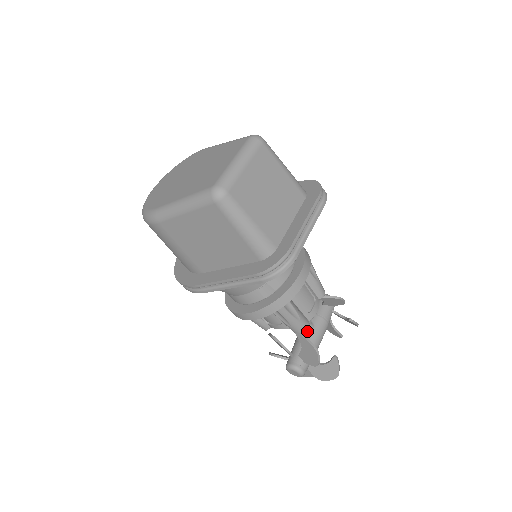
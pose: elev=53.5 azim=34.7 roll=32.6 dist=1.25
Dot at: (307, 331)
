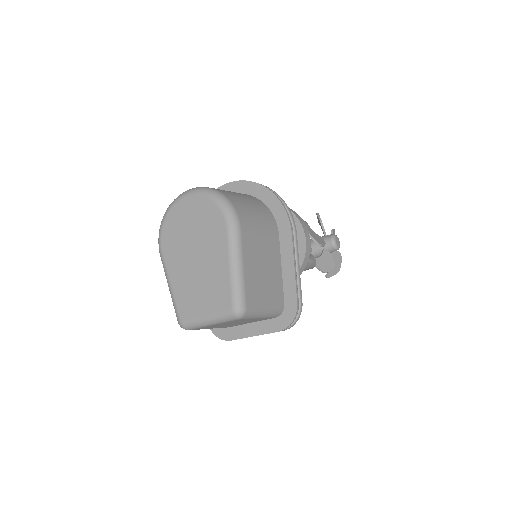
Dot at: occluded
